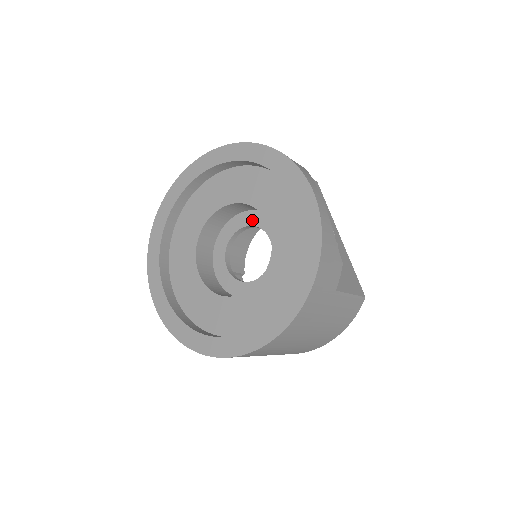
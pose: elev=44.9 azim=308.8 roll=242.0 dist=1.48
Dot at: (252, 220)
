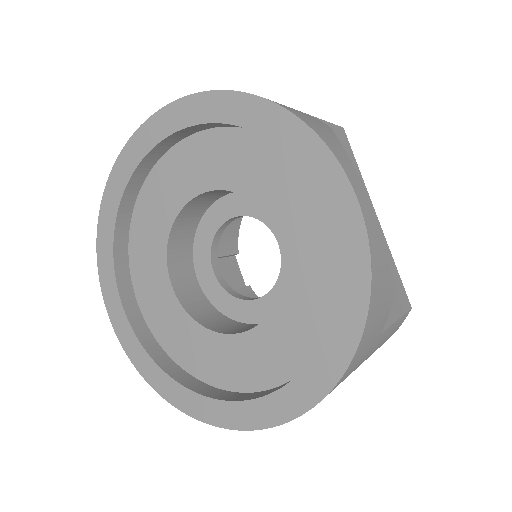
Dot at: (249, 207)
